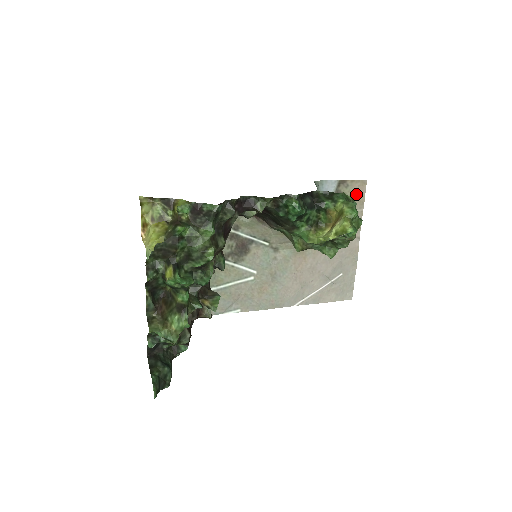
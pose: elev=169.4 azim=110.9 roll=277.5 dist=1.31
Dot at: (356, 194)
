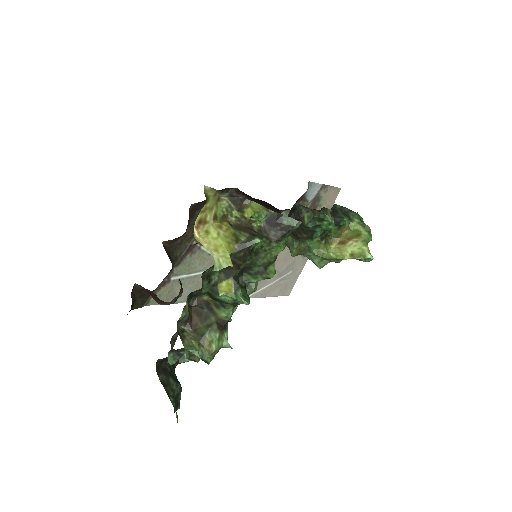
Dot at: (329, 200)
